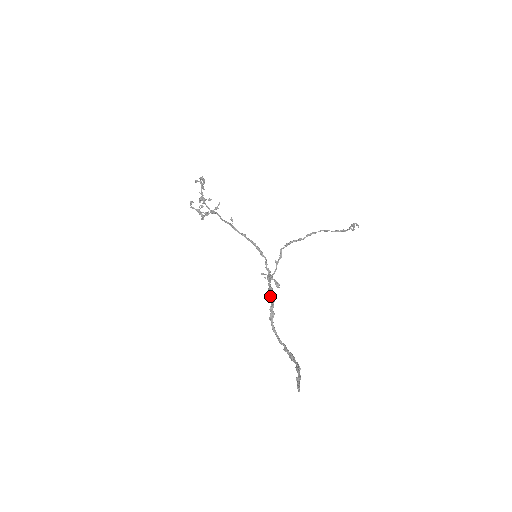
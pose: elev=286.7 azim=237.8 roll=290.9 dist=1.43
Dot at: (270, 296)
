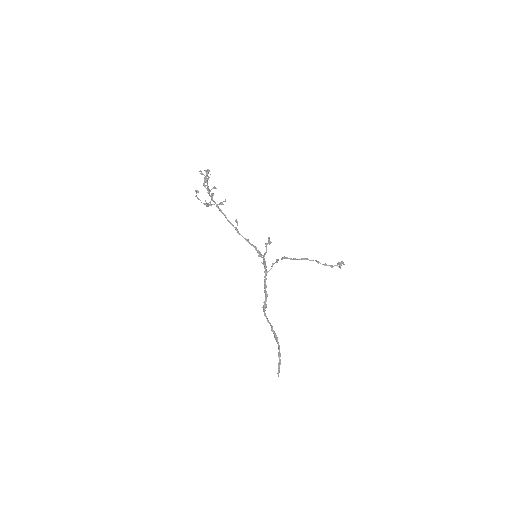
Dot at: (265, 292)
